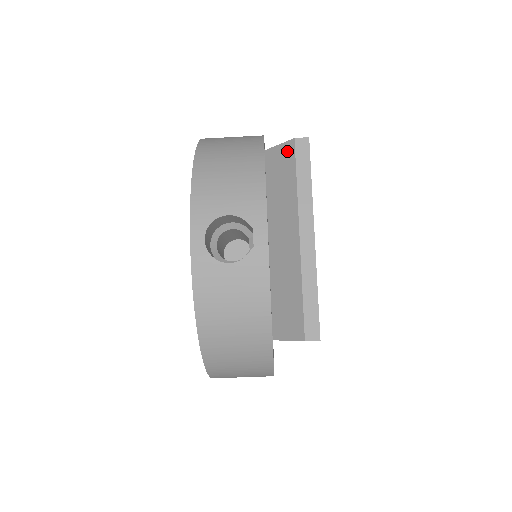
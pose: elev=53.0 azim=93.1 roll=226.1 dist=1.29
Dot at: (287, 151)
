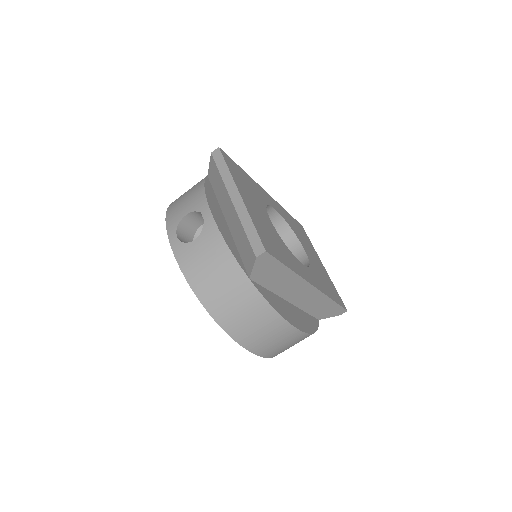
Dot at: (212, 163)
